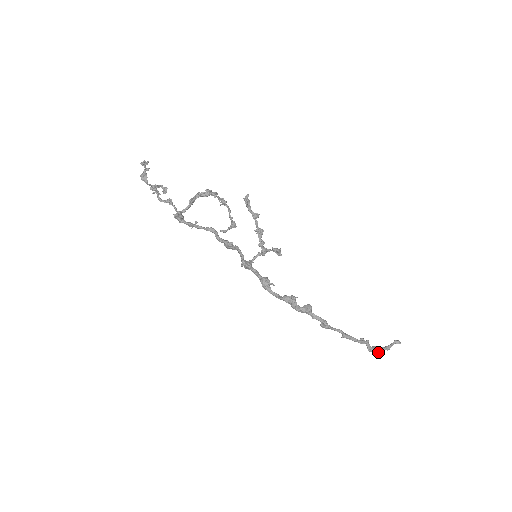
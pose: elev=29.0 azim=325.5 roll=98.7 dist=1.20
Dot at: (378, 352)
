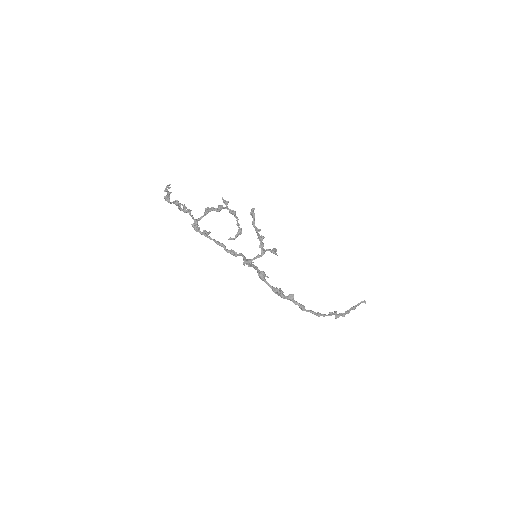
Dot at: (343, 316)
